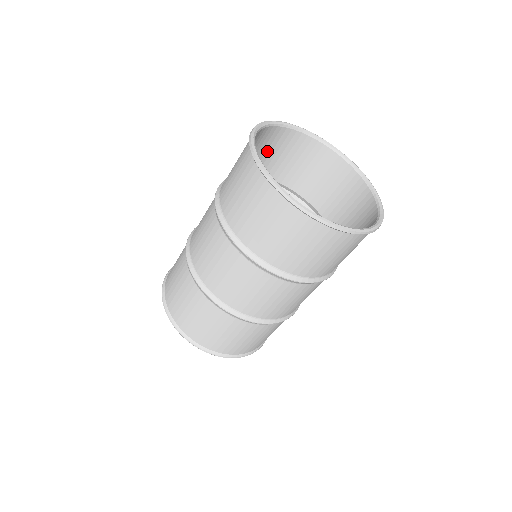
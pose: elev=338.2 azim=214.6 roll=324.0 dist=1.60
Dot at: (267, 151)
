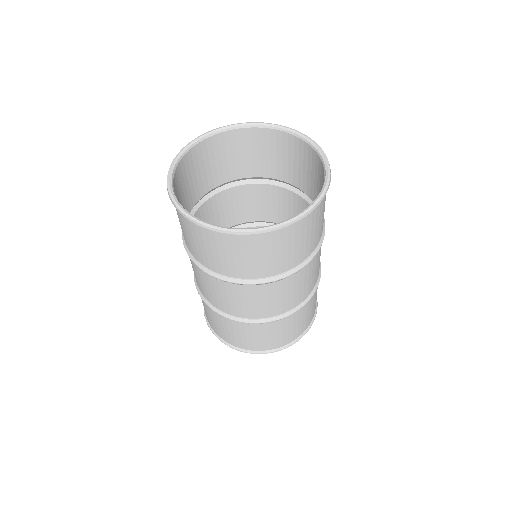
Dot at: (259, 153)
